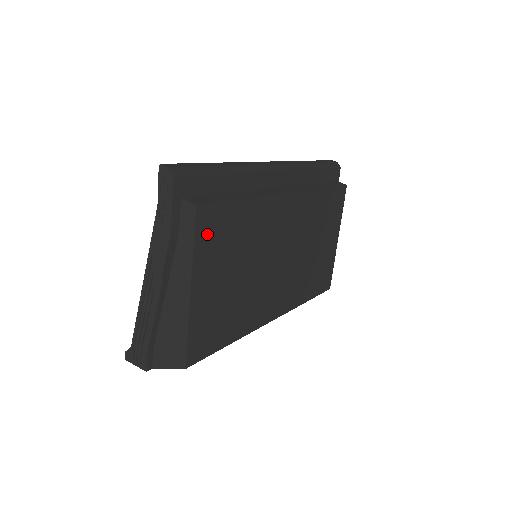
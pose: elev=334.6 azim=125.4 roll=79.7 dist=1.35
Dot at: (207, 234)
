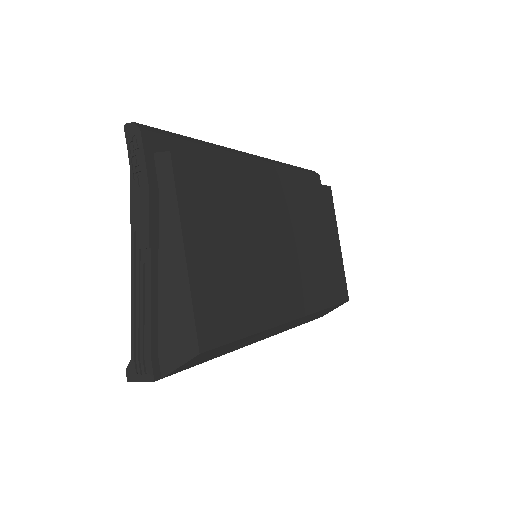
Dot at: (190, 188)
